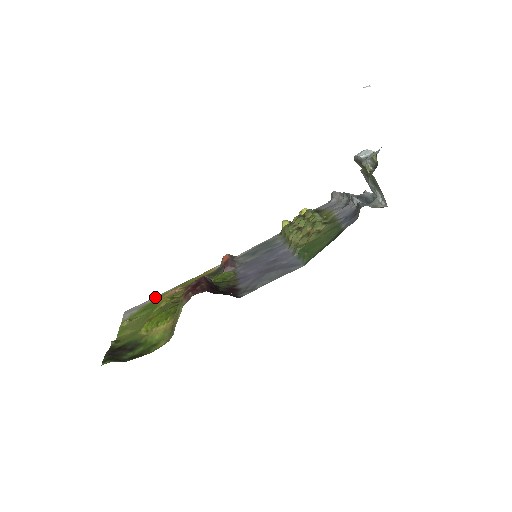
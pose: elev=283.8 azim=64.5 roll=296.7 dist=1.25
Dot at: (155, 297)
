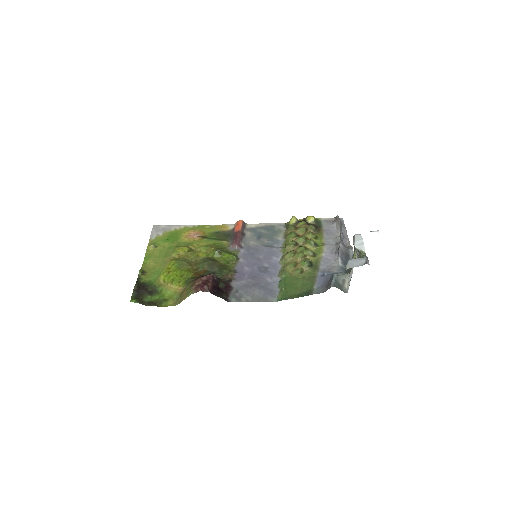
Dot at: (178, 226)
